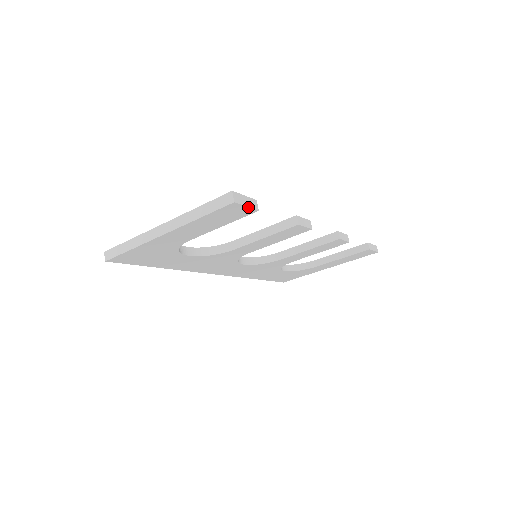
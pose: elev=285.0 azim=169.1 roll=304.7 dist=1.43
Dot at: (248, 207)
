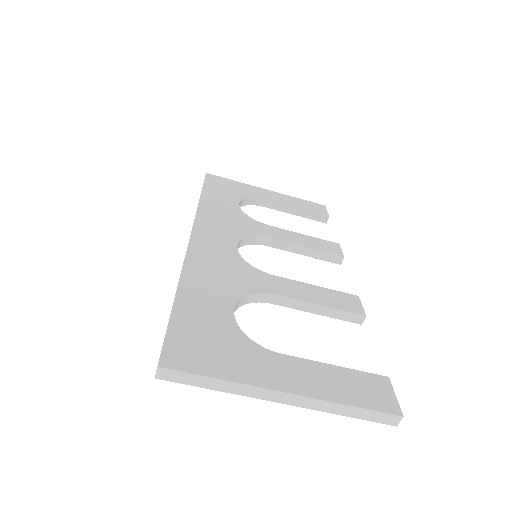
Dot at: occluded
